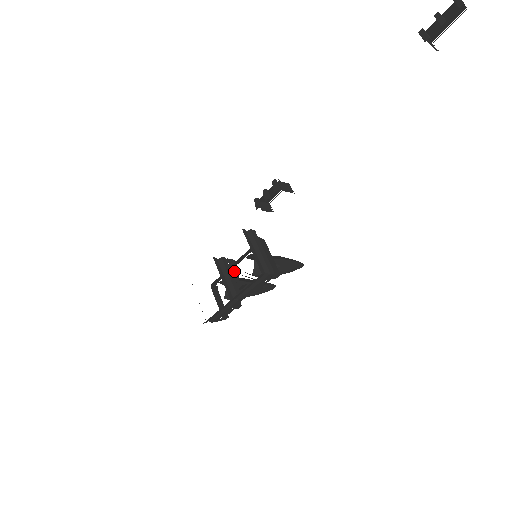
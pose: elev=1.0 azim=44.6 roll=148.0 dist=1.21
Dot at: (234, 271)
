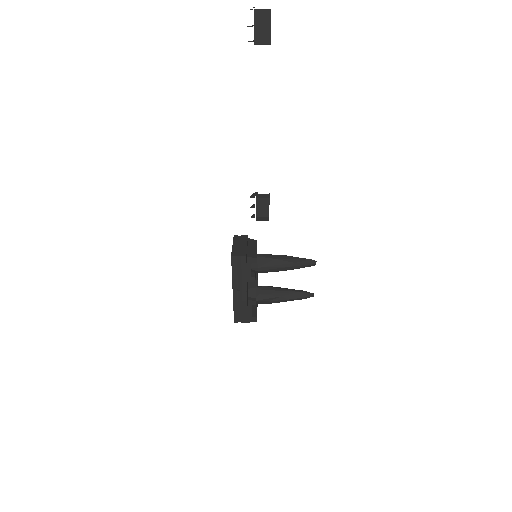
Dot at: occluded
